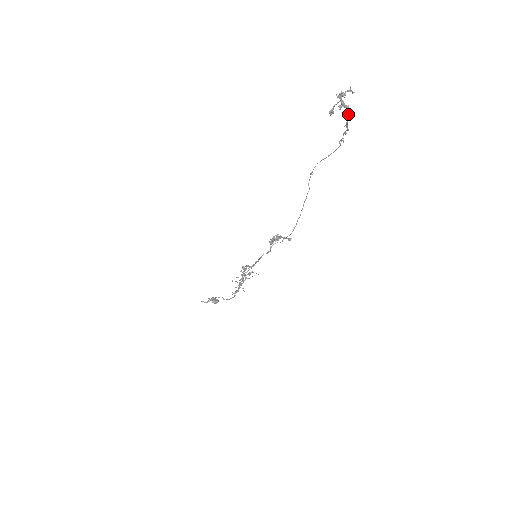
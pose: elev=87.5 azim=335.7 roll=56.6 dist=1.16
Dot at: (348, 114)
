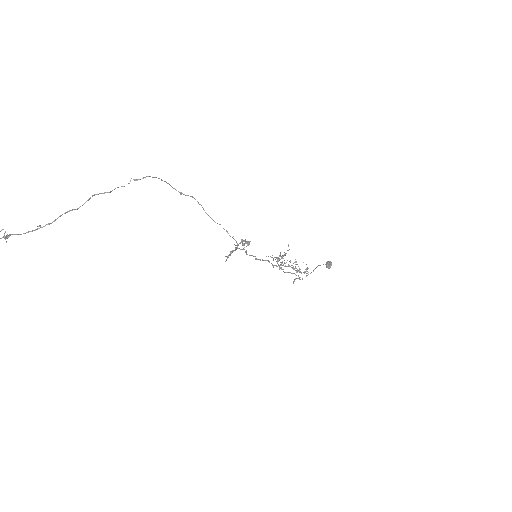
Dot at: (4, 236)
